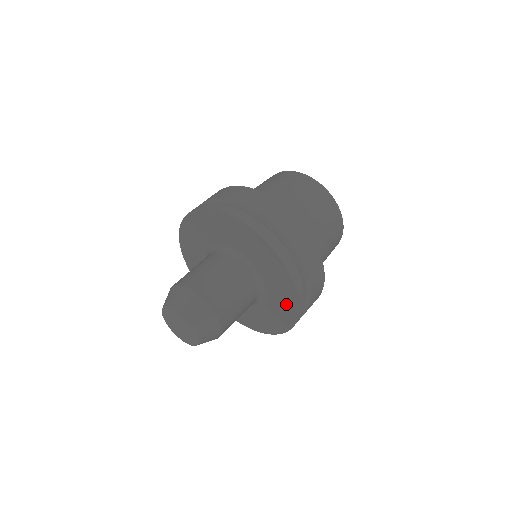
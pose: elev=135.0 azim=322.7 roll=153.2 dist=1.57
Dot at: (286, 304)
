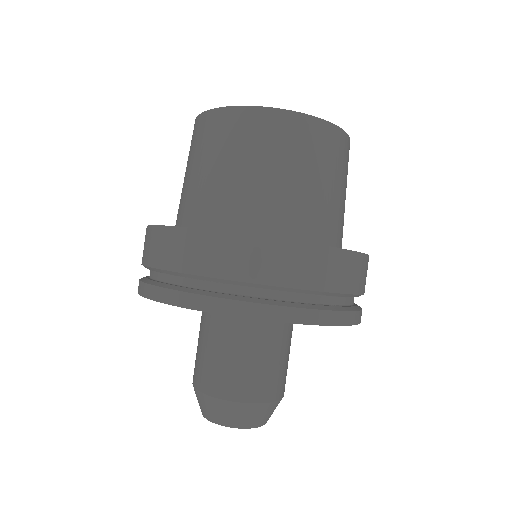
Dot at: occluded
